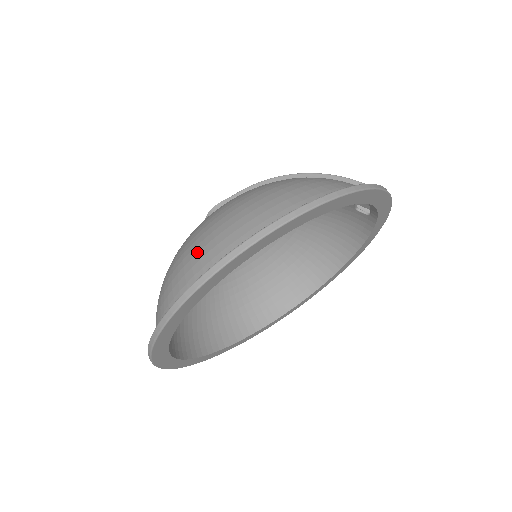
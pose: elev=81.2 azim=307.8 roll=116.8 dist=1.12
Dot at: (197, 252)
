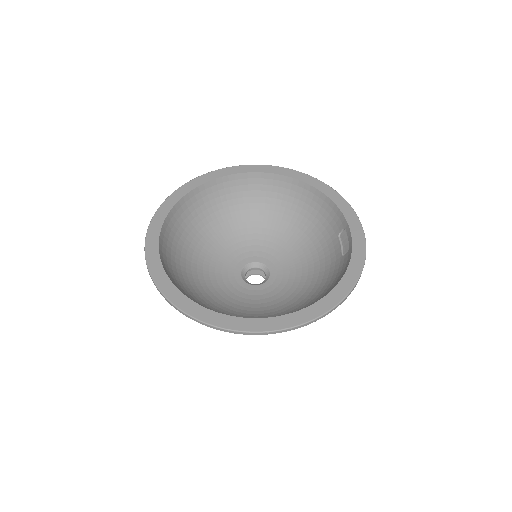
Dot at: occluded
